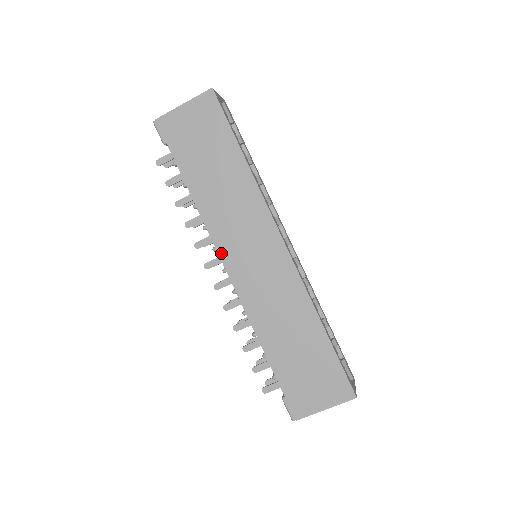
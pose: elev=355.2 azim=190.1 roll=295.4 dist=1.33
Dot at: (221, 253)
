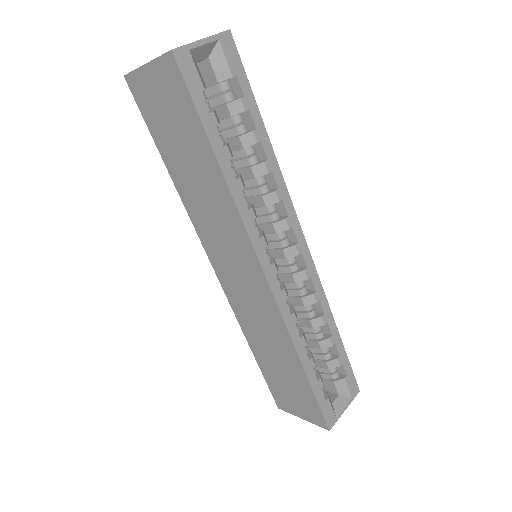
Dot at: (208, 253)
